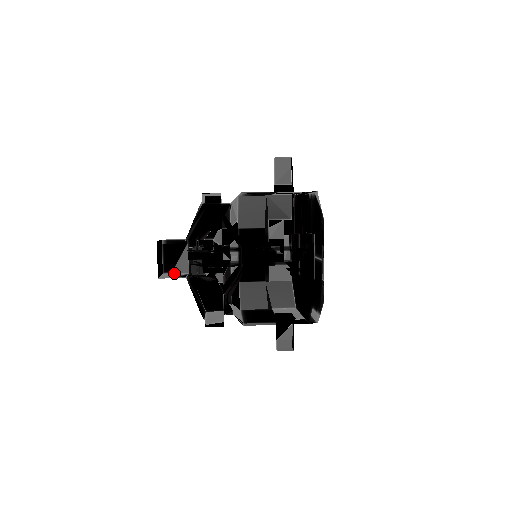
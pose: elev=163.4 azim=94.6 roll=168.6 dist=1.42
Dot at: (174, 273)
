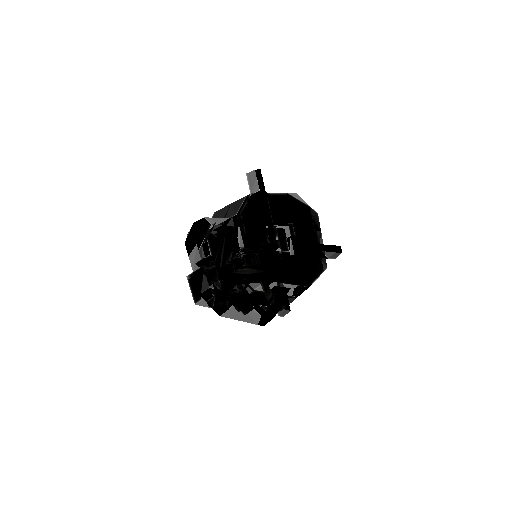
Dot at: (202, 299)
